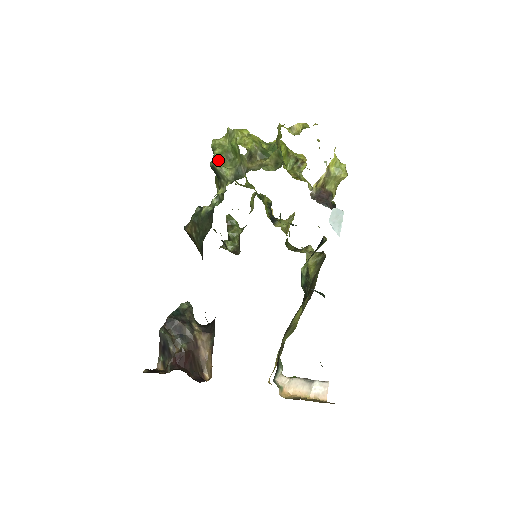
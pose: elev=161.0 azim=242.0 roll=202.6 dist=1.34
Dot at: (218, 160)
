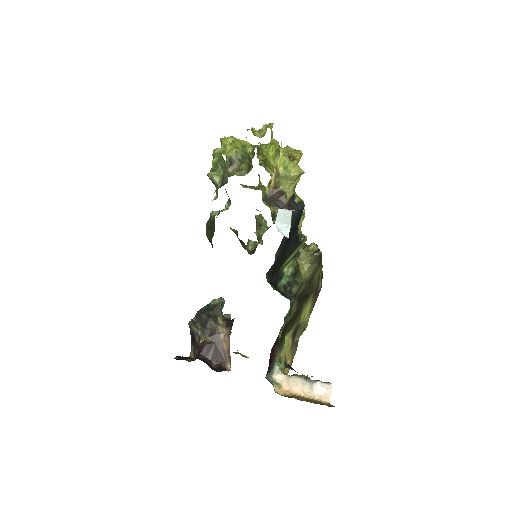
Dot at: (214, 168)
